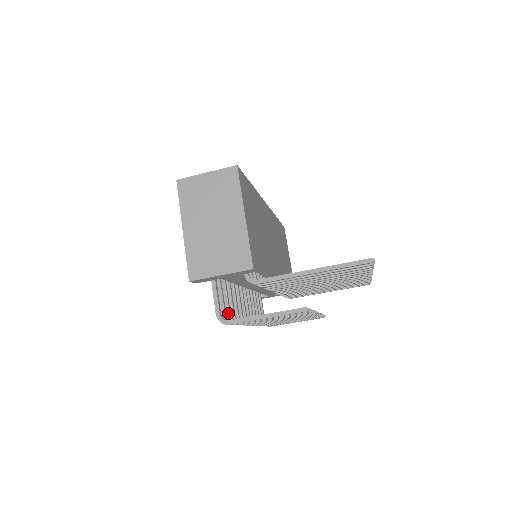
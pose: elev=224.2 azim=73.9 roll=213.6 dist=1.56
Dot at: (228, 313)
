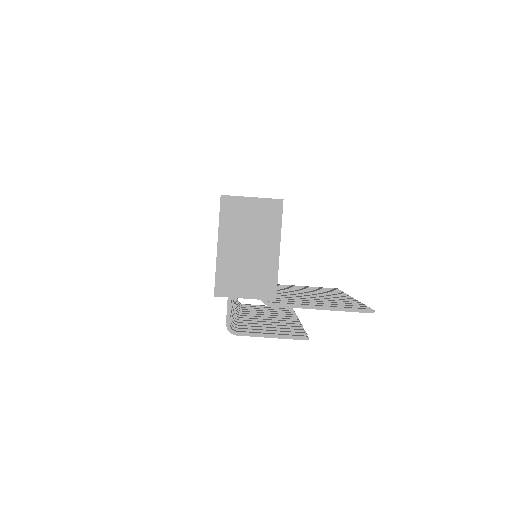
Dot at: occluded
